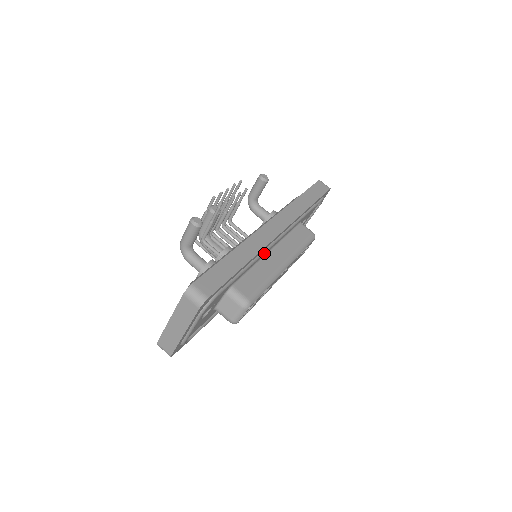
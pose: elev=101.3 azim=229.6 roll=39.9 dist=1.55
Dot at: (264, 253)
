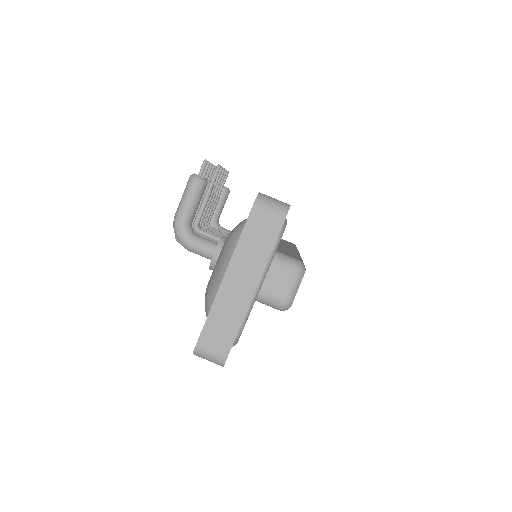
Dot at: occluded
